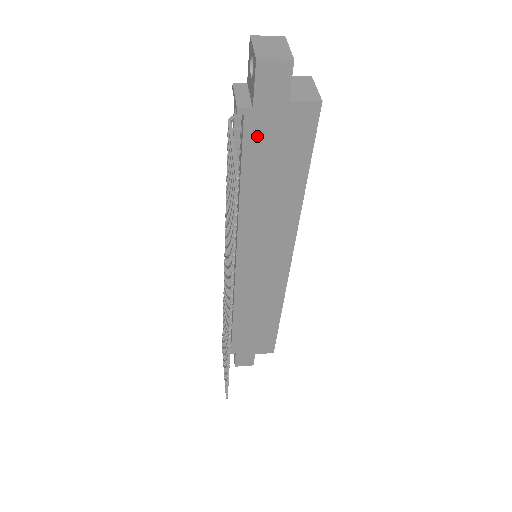
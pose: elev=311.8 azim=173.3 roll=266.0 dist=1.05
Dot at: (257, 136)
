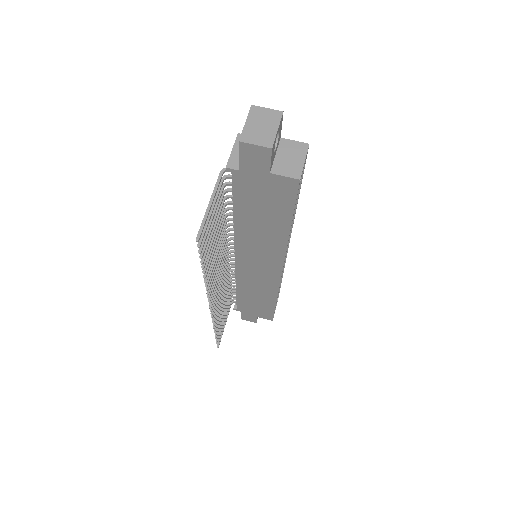
Dot at: (245, 188)
